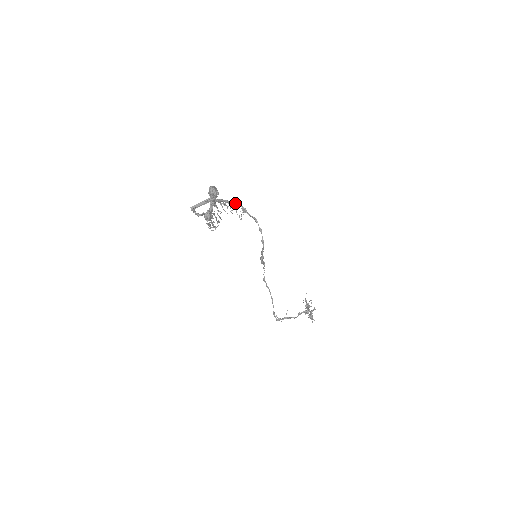
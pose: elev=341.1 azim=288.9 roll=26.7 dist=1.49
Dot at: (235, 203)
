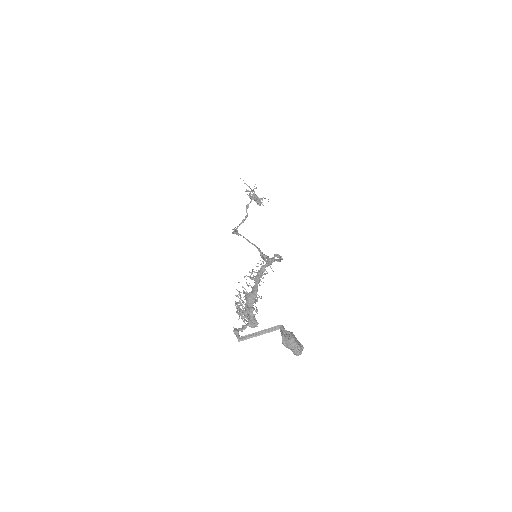
Dot at: (264, 270)
